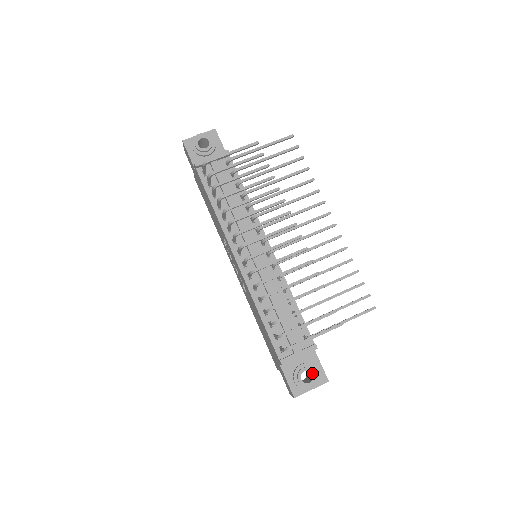
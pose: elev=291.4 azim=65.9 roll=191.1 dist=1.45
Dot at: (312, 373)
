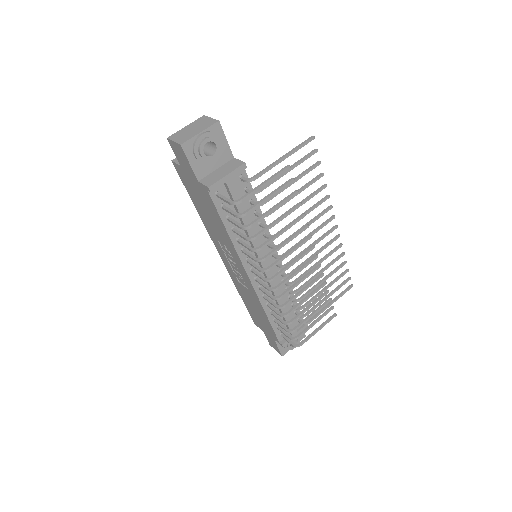
Dot at: occluded
